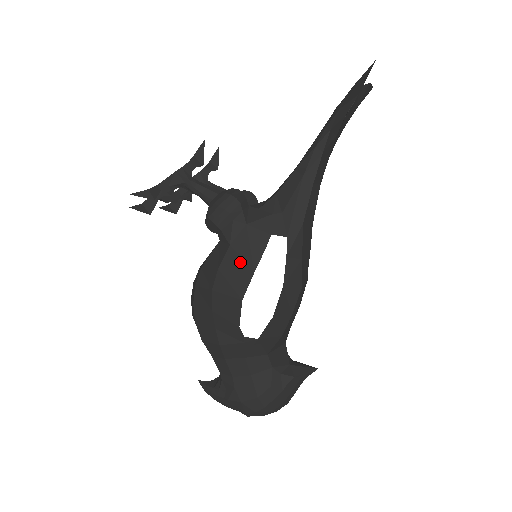
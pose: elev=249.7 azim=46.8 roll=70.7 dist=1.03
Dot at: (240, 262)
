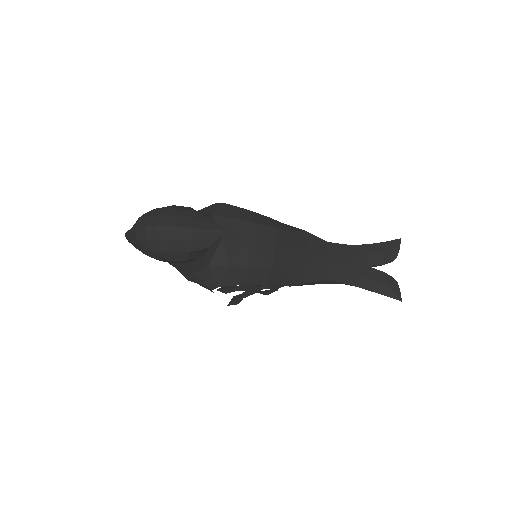
Dot at: occluded
